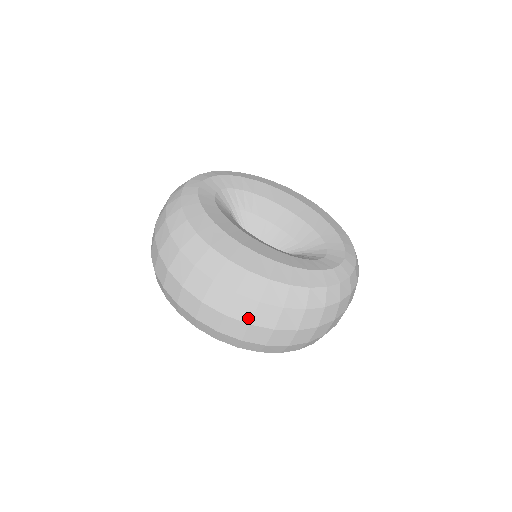
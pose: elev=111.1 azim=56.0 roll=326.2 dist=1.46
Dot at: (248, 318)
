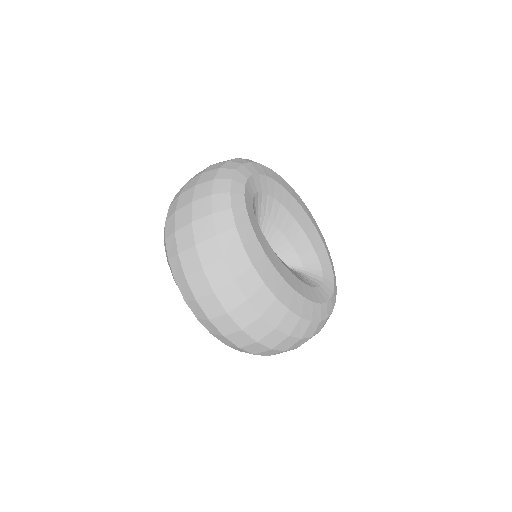
Dot at: (274, 345)
